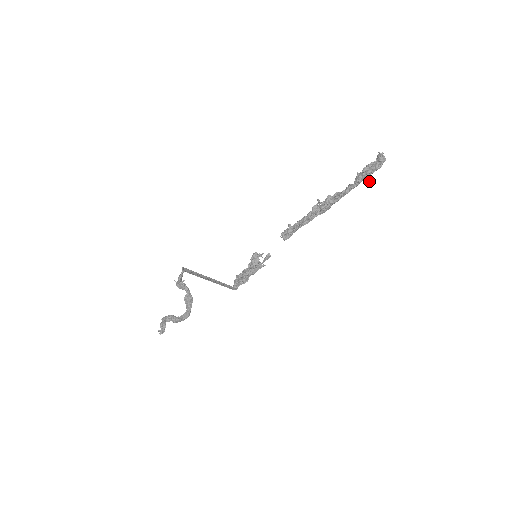
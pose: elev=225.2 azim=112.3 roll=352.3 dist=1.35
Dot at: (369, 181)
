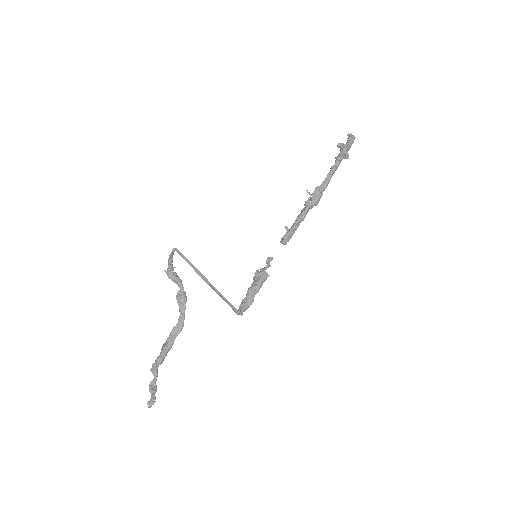
Dot at: (347, 155)
